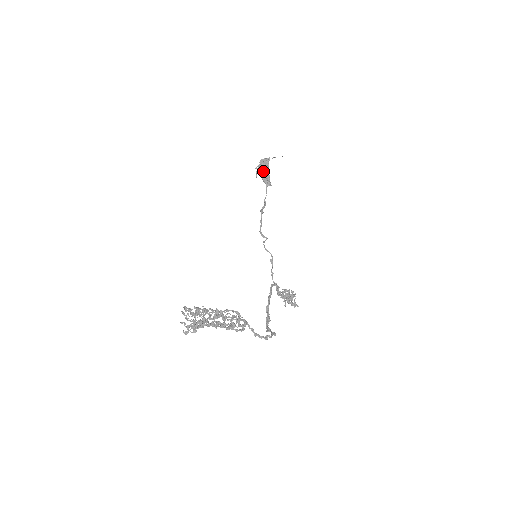
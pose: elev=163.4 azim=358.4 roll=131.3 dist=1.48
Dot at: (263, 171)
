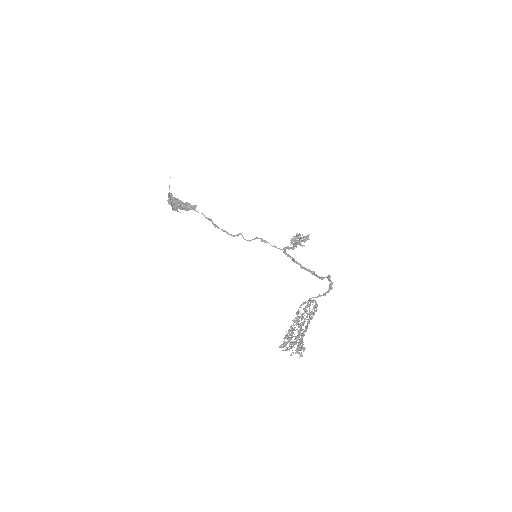
Dot at: (180, 207)
